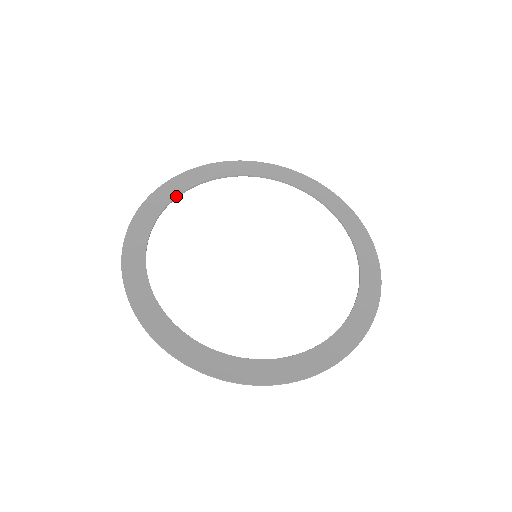
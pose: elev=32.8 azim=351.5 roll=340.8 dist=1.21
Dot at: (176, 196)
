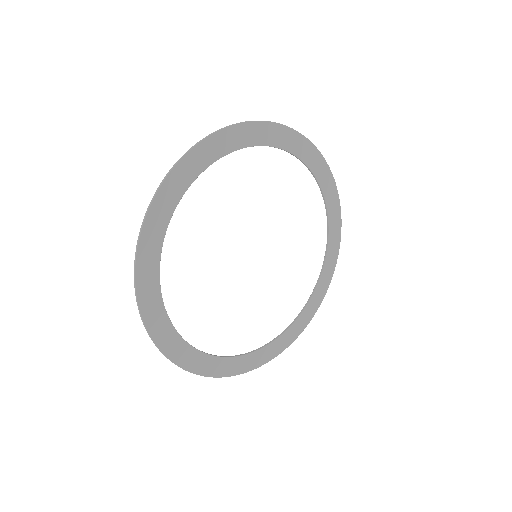
Dot at: (162, 300)
